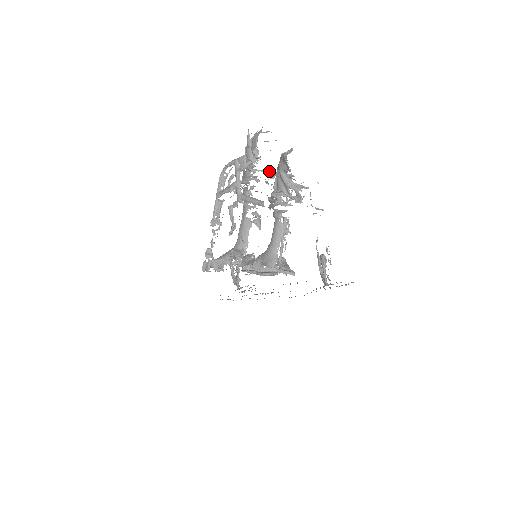
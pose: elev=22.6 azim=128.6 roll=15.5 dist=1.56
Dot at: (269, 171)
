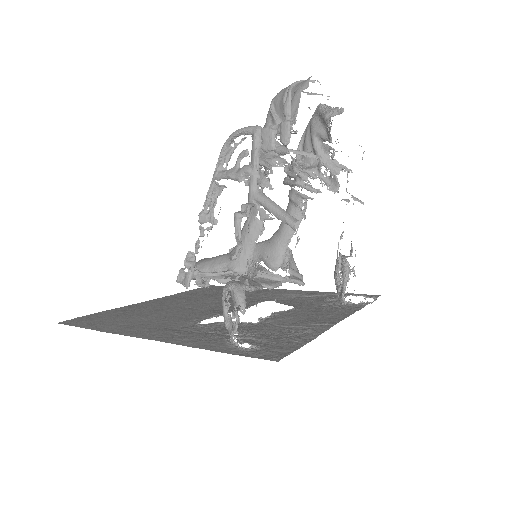
Dot at: (306, 154)
